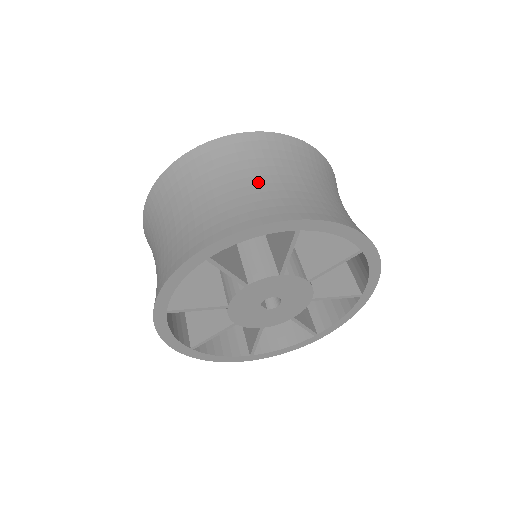
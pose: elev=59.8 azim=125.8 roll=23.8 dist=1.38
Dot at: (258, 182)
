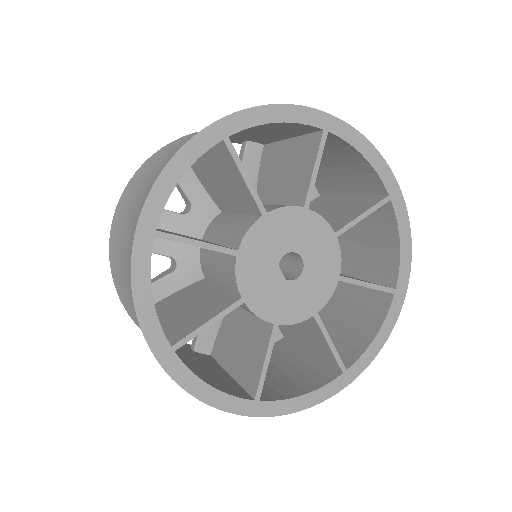
Dot at: occluded
